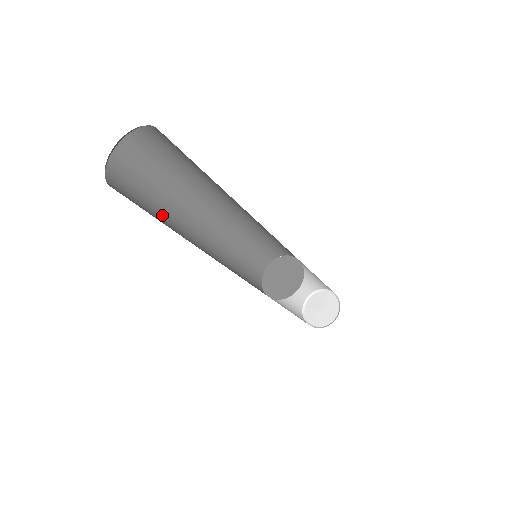
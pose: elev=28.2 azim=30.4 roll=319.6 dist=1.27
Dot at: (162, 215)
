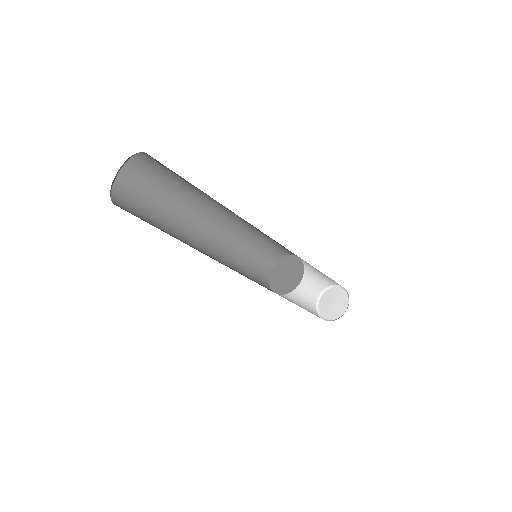
Dot at: (169, 208)
